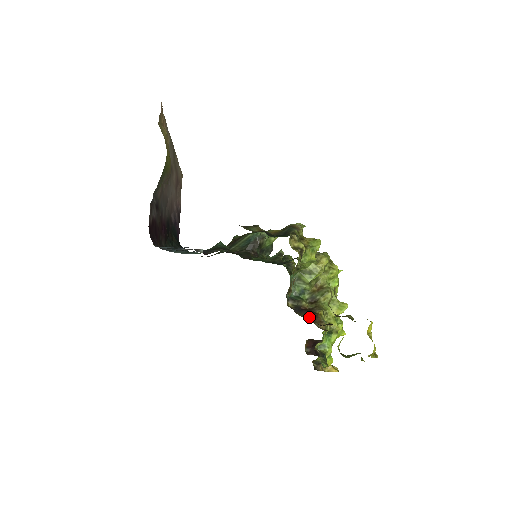
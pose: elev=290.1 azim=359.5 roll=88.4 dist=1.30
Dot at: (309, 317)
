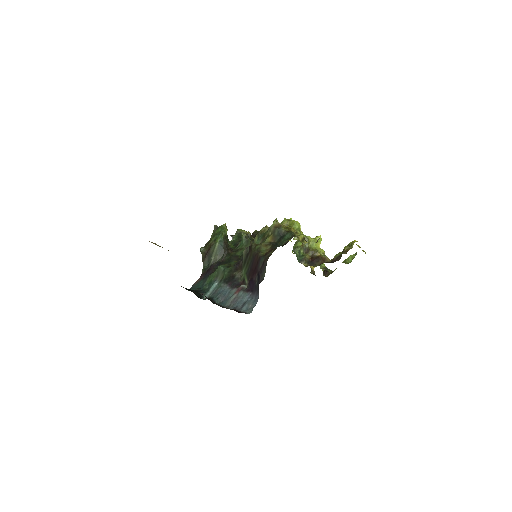
Dot at: (320, 262)
